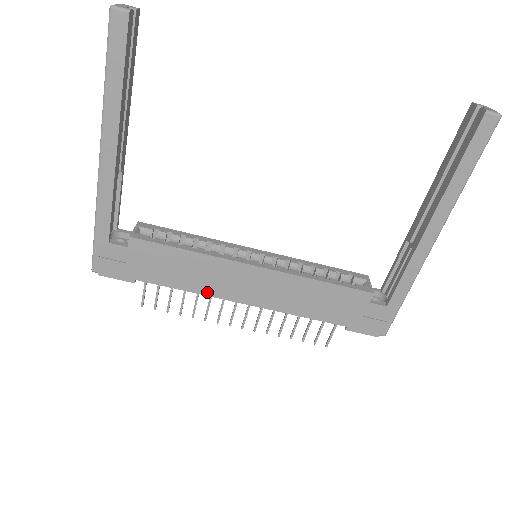
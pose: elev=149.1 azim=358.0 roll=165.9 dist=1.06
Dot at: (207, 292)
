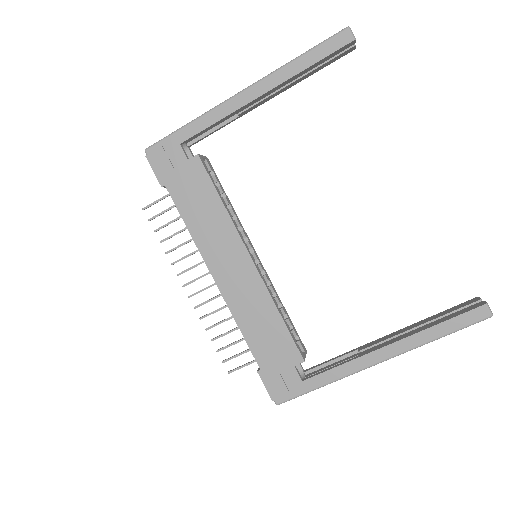
Dot at: (200, 244)
